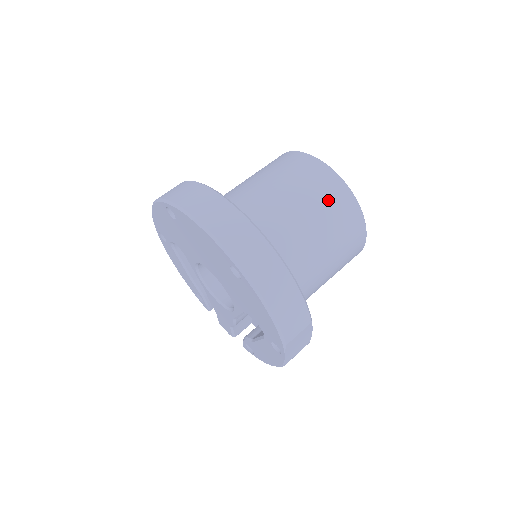
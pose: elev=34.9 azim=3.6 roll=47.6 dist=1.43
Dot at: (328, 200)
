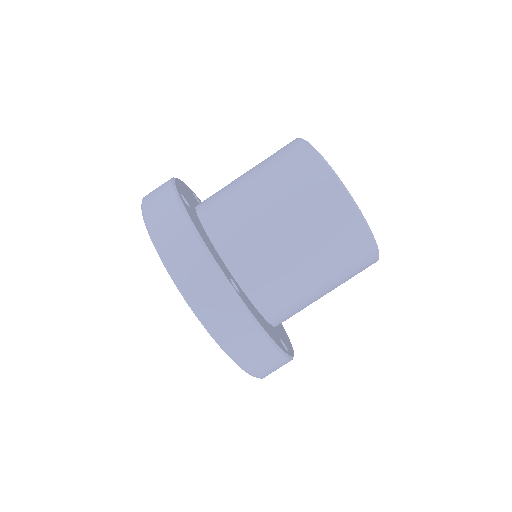
Dot at: (281, 161)
